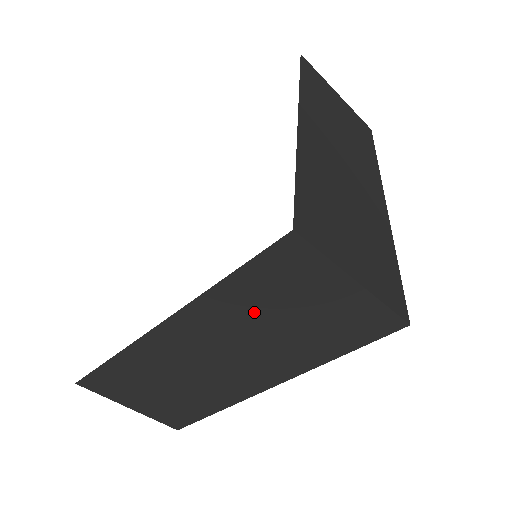
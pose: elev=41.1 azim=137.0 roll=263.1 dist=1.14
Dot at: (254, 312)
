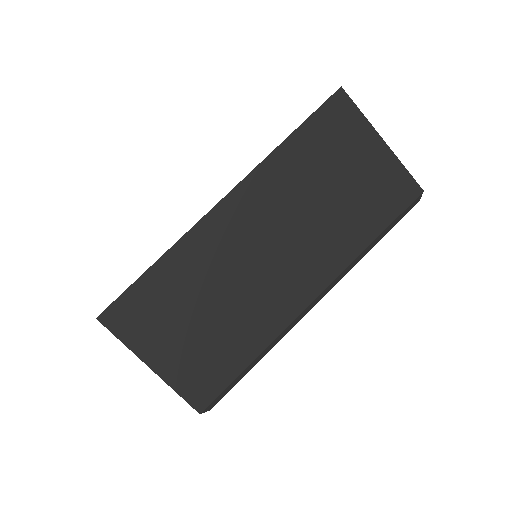
Dot at: occluded
